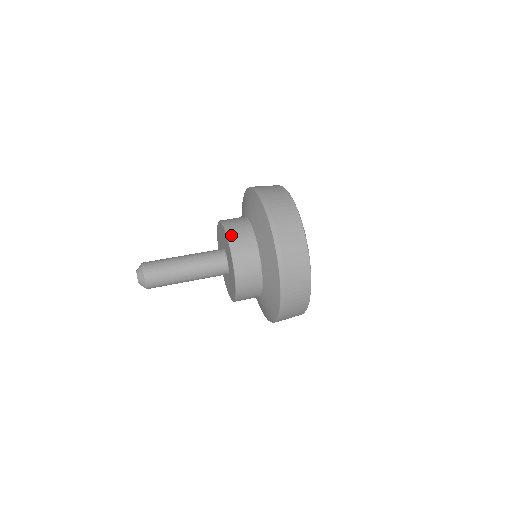
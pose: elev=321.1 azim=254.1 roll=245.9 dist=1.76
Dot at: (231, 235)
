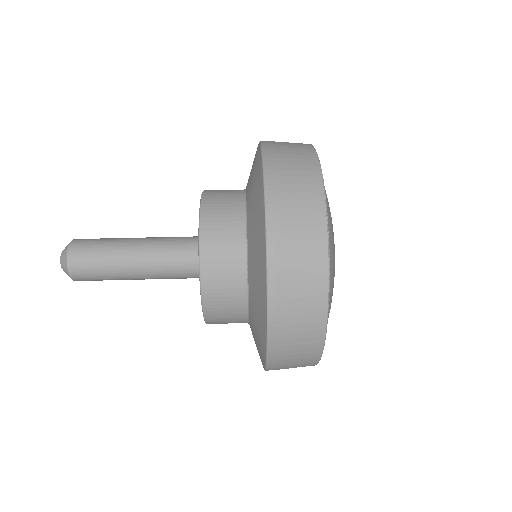
Dot at: (207, 207)
